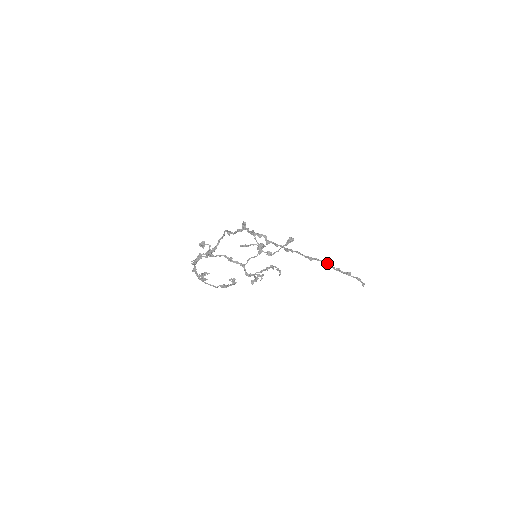
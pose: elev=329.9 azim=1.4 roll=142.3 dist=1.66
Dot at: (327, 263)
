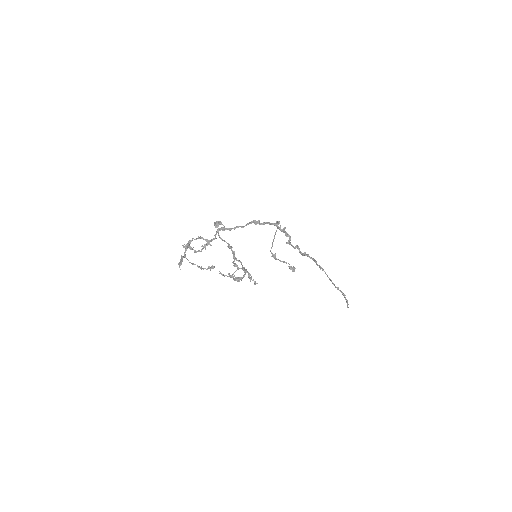
Dot at: (331, 280)
